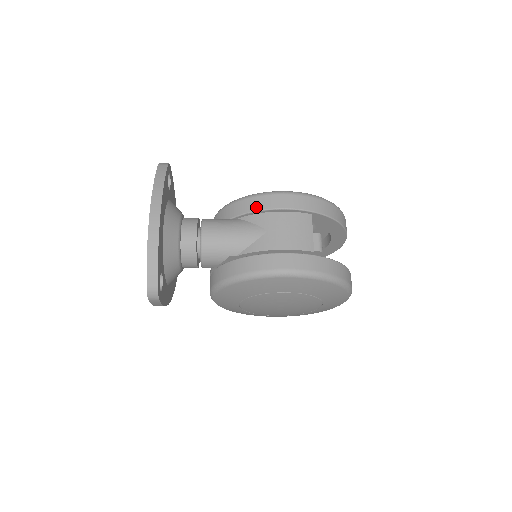
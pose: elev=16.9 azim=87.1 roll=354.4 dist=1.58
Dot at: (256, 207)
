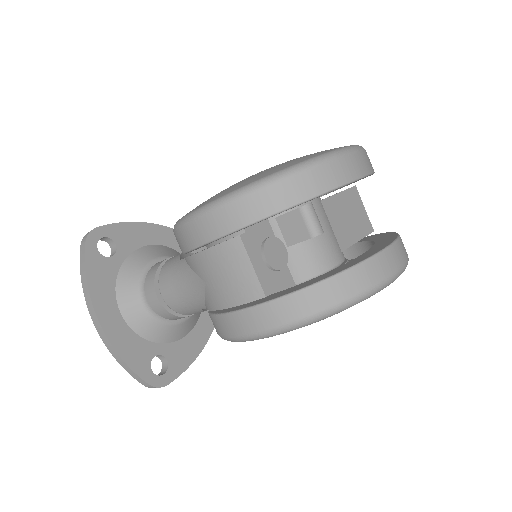
Dot at: (183, 247)
